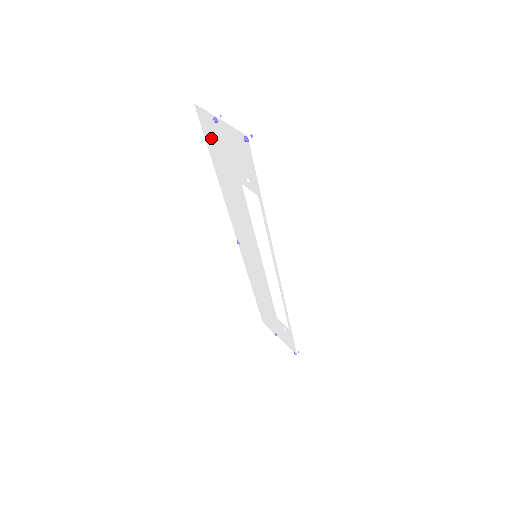
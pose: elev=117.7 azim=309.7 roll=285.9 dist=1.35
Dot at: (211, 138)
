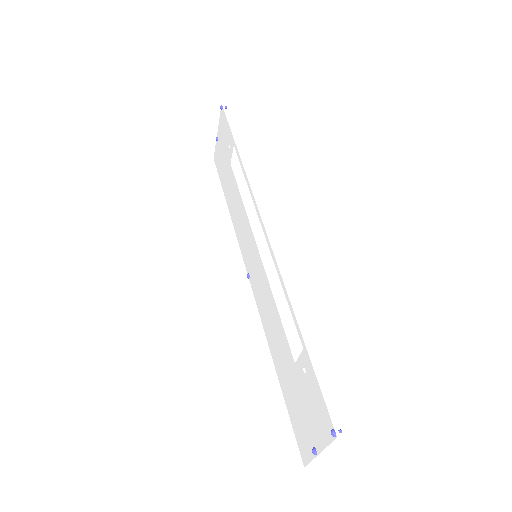
Dot at: (220, 167)
